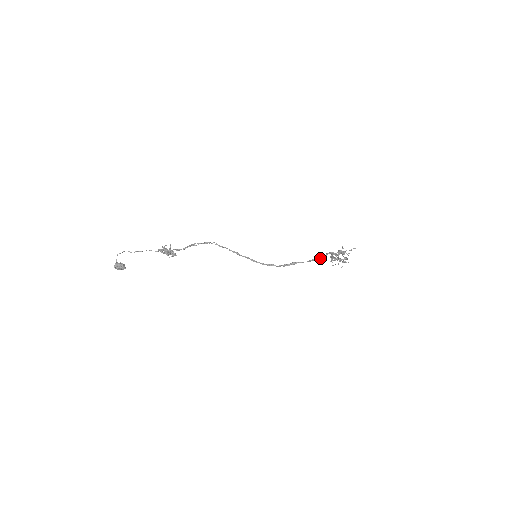
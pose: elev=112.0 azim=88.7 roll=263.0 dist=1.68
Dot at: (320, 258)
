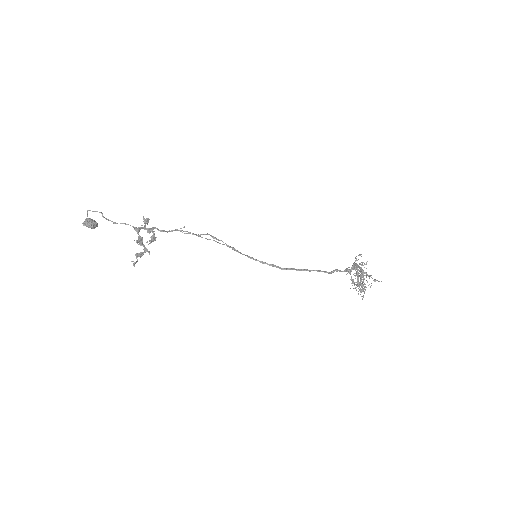
Dot at: (336, 271)
